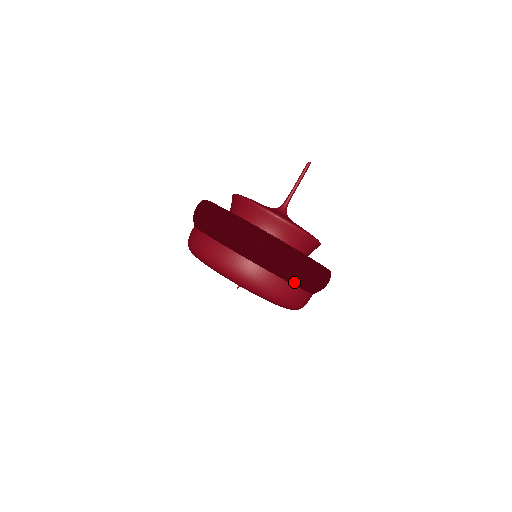
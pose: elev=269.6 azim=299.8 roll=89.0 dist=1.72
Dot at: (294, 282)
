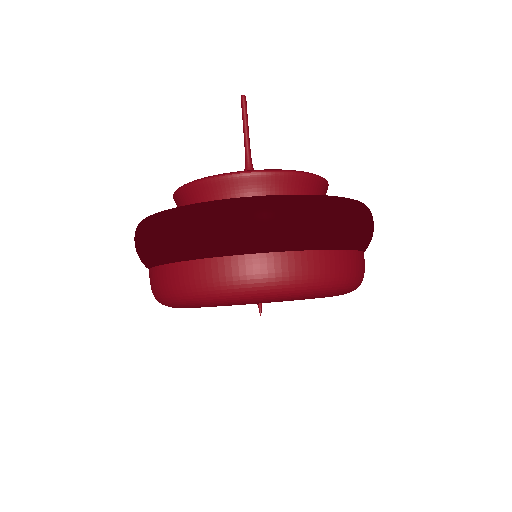
Dot at: (339, 245)
